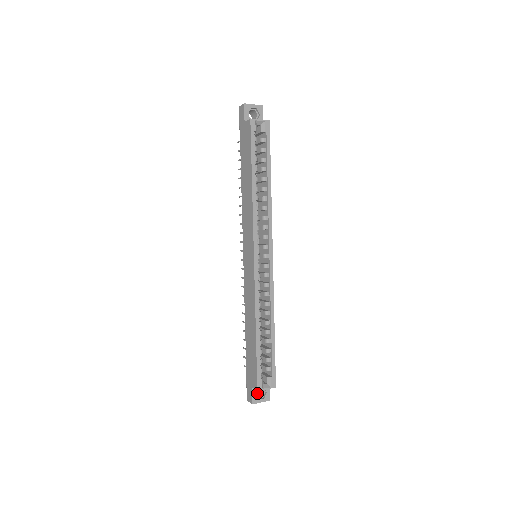
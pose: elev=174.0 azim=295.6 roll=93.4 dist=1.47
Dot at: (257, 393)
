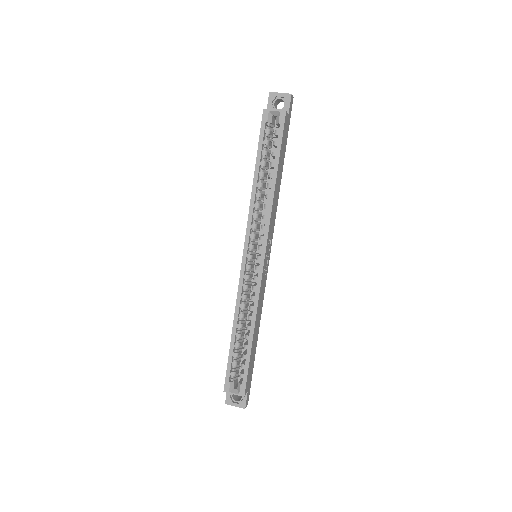
Dot at: (241, 396)
